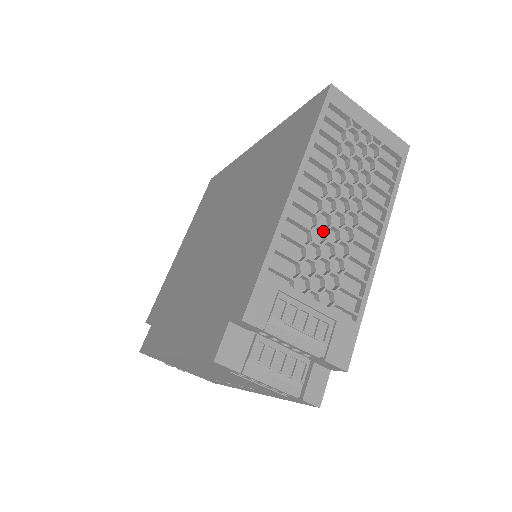
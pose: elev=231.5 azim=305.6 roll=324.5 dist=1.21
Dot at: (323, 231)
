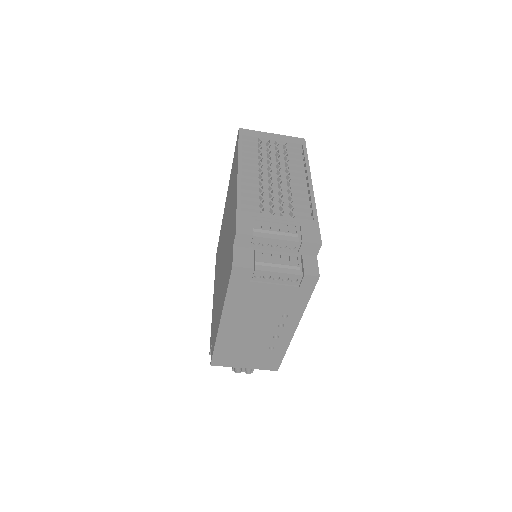
Dot at: (268, 187)
